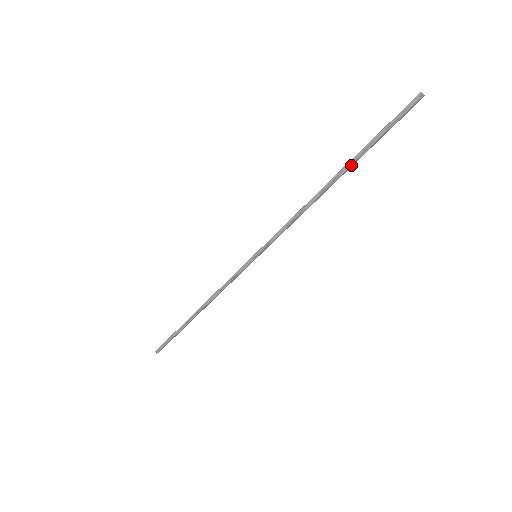
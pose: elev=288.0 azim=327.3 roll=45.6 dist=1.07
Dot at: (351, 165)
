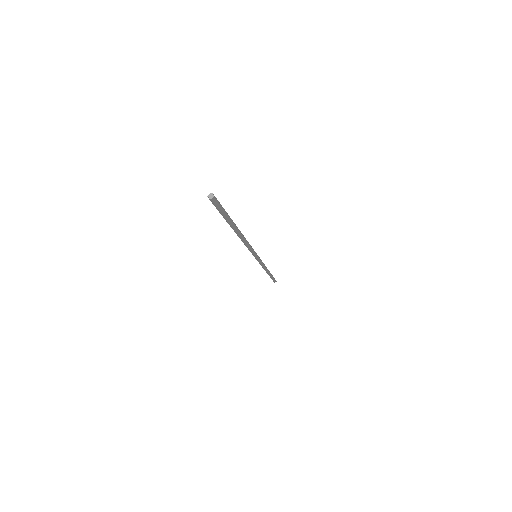
Dot at: (232, 227)
